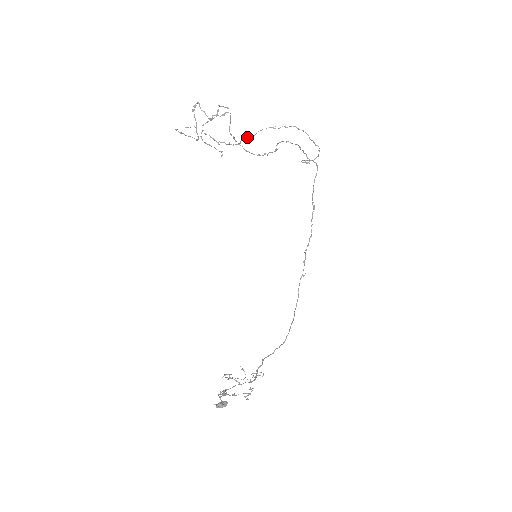
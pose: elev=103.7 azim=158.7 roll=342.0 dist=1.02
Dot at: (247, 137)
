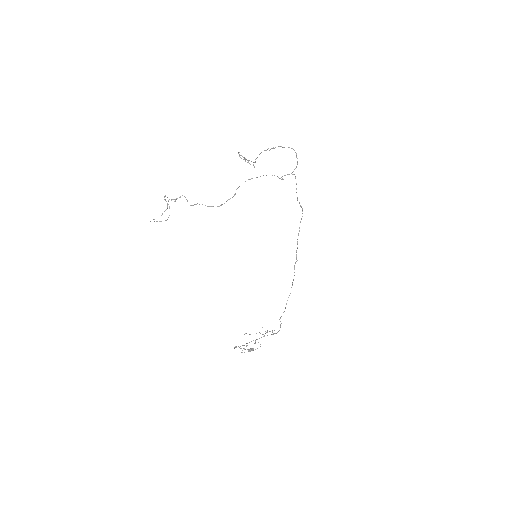
Dot at: (256, 158)
